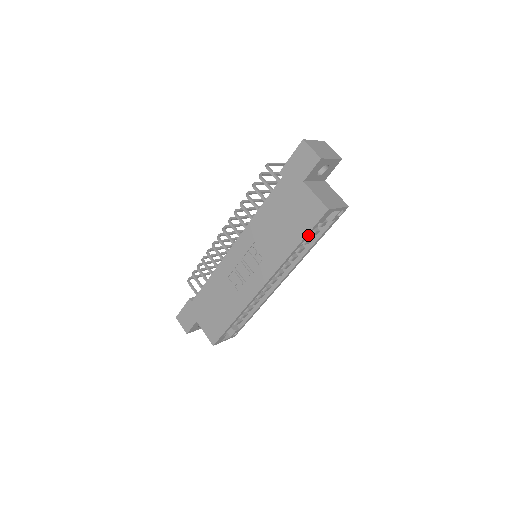
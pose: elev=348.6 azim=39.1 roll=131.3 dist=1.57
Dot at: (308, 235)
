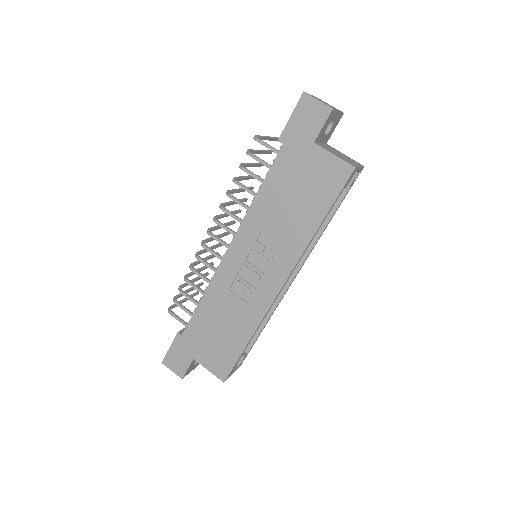
Dot at: (331, 207)
